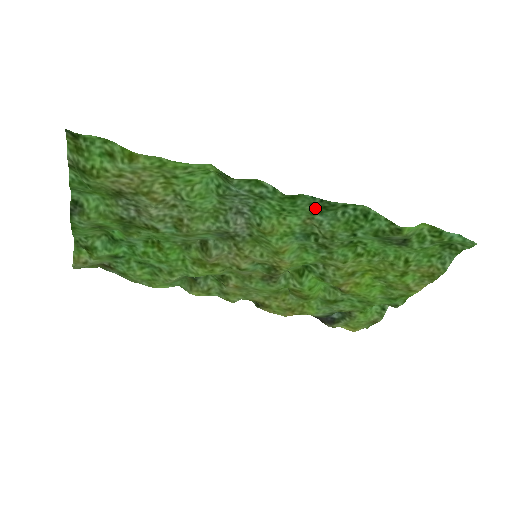
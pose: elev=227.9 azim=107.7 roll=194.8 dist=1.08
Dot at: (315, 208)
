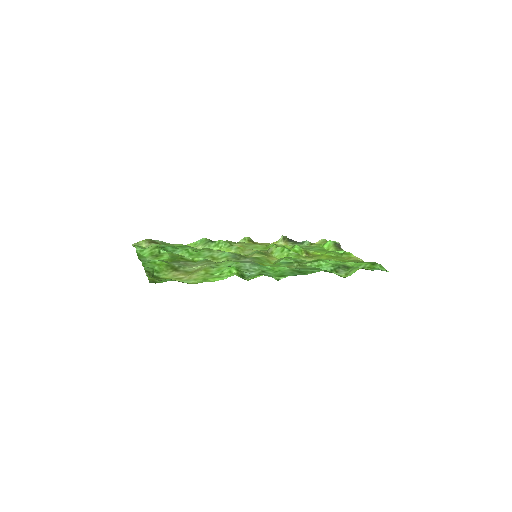
Dot at: (295, 272)
